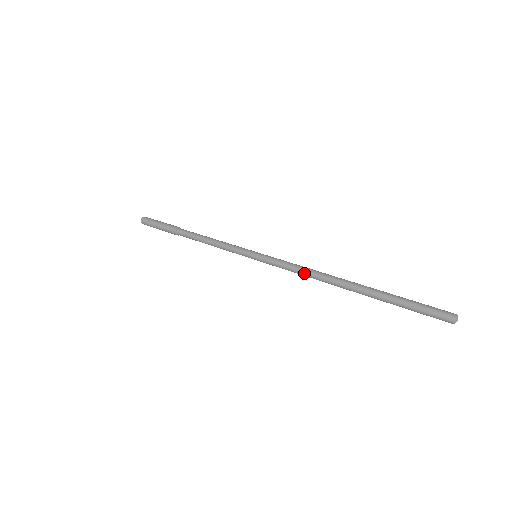
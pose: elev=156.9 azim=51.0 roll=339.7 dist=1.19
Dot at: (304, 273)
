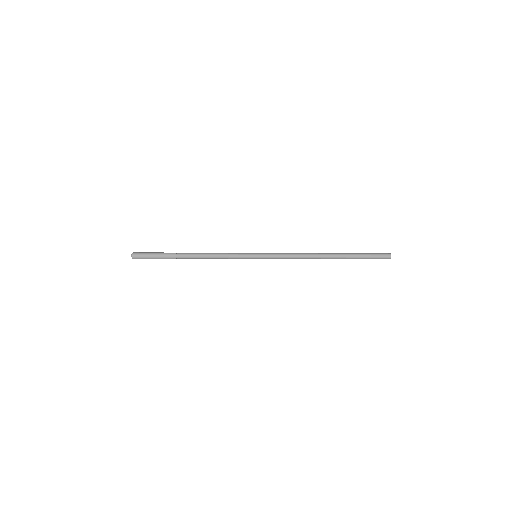
Dot at: (298, 257)
